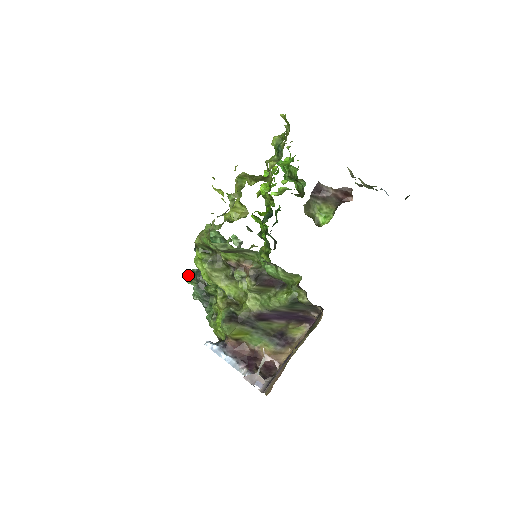
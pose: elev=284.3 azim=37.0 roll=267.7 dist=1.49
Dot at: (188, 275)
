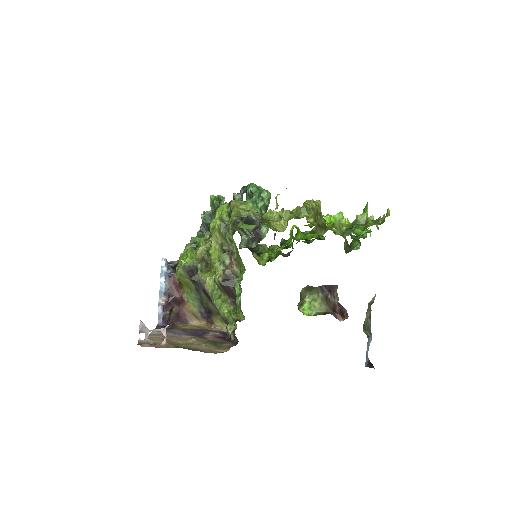
Dot at: (215, 200)
